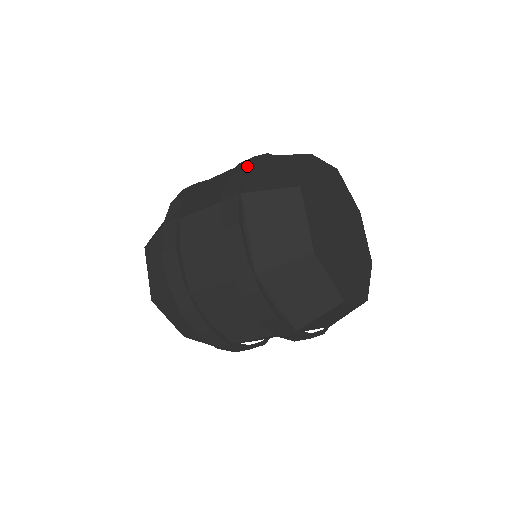
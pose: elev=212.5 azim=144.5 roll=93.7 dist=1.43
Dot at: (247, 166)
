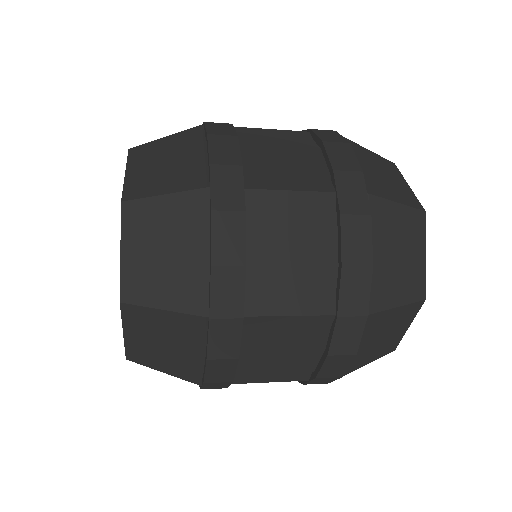
Dot at: occluded
